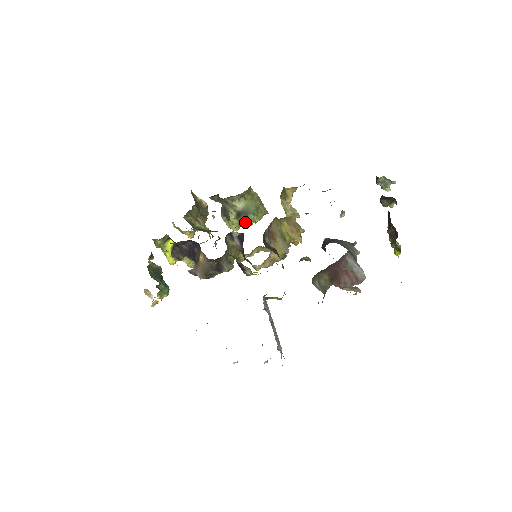
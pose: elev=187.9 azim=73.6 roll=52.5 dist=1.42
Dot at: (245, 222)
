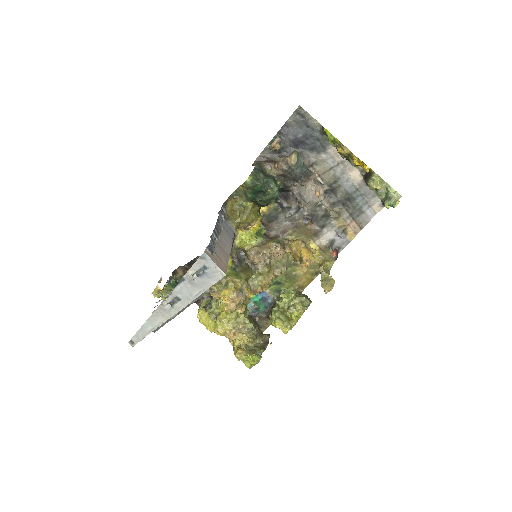
Dot at: (290, 319)
